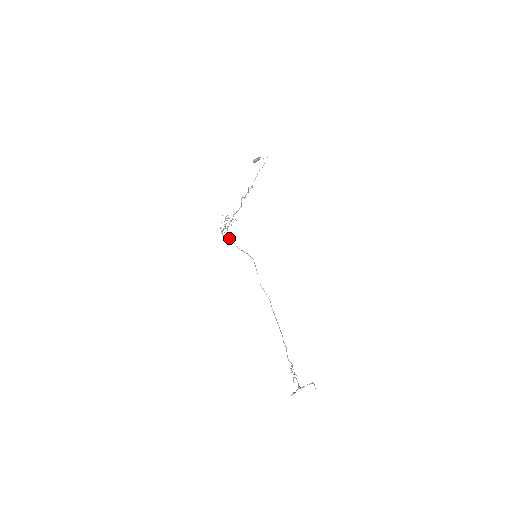
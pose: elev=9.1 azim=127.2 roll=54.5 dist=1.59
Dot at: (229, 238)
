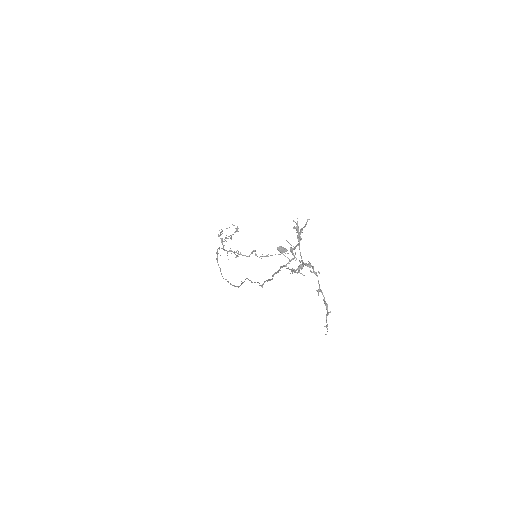
Dot at: (217, 262)
